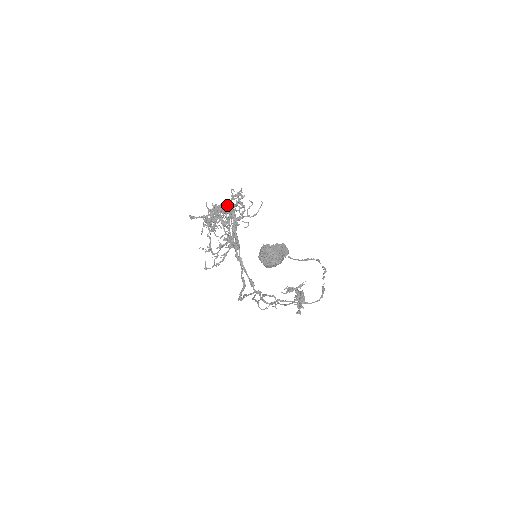
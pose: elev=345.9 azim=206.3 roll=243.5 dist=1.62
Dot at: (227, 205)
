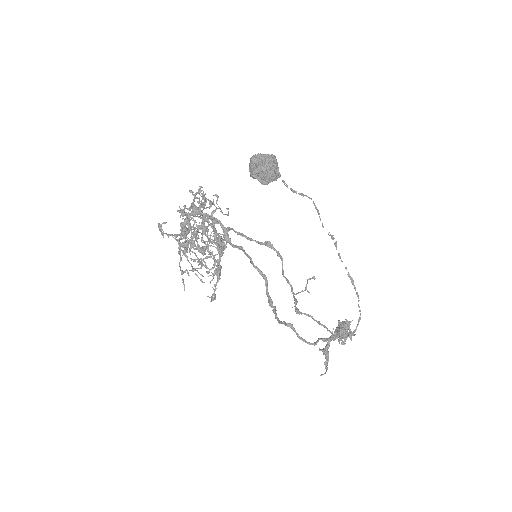
Dot at: (193, 206)
